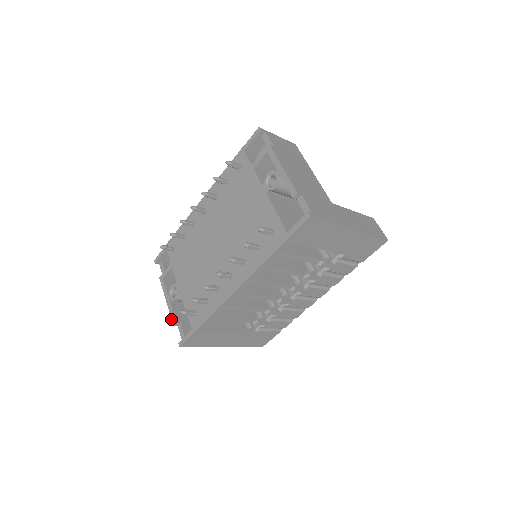
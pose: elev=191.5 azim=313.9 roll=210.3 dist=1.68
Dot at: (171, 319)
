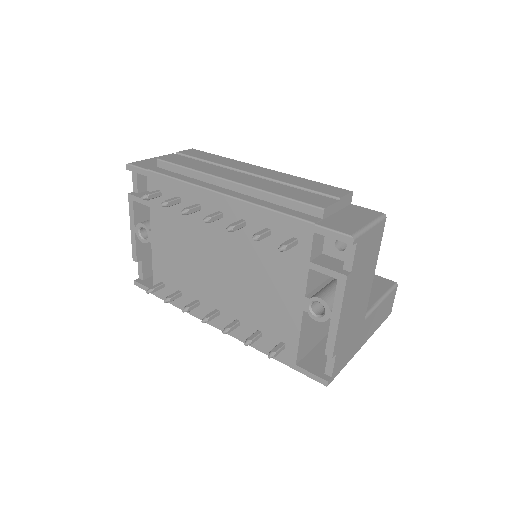
Dot at: (132, 252)
